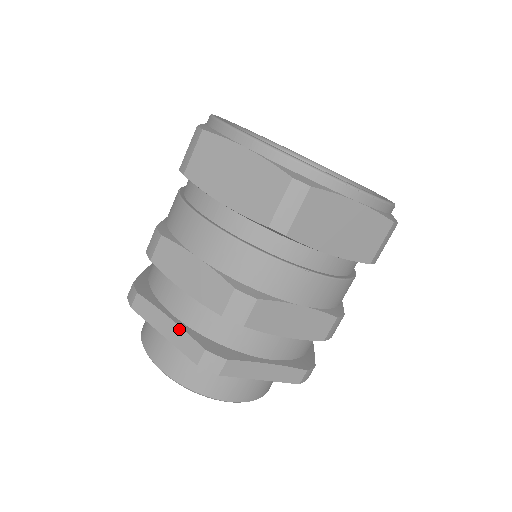
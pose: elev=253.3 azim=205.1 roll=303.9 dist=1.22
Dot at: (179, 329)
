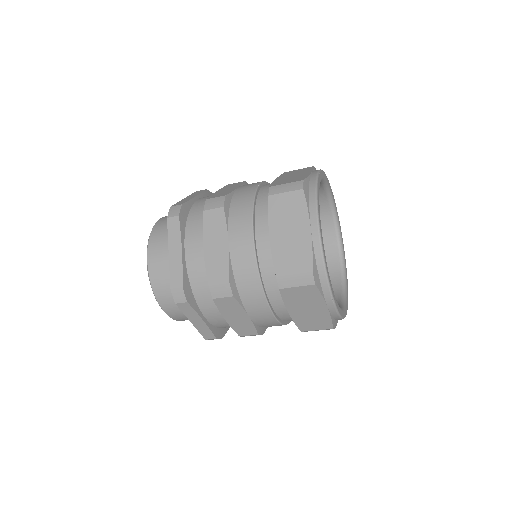
Dot at: (181, 261)
